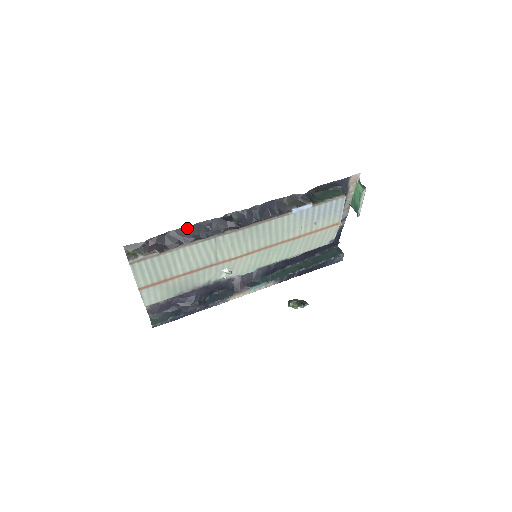
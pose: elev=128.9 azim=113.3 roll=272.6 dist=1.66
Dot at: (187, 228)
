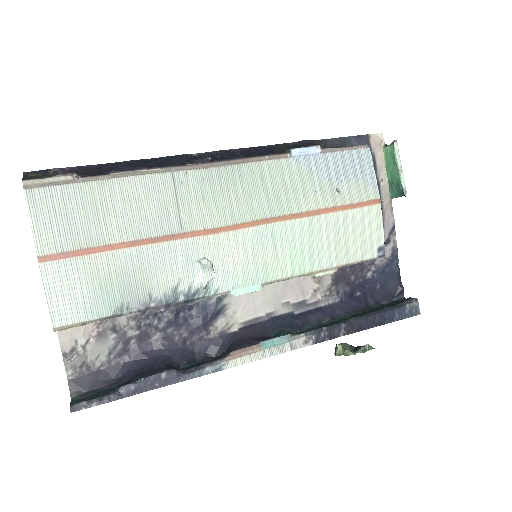
Dot at: (129, 162)
